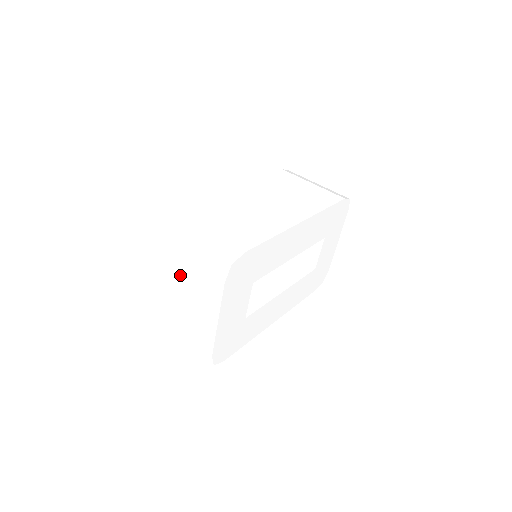
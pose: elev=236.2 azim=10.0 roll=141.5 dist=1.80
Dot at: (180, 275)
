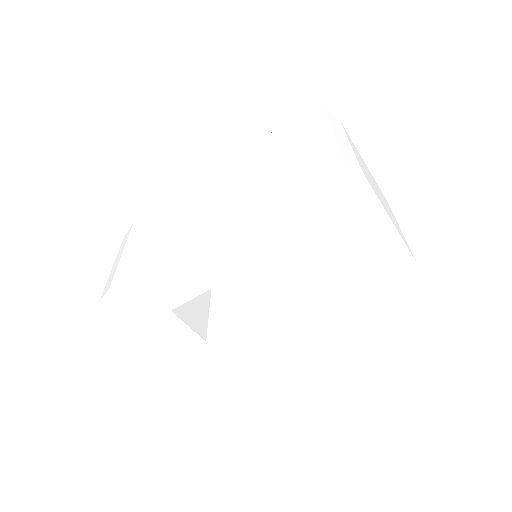
Dot at: occluded
